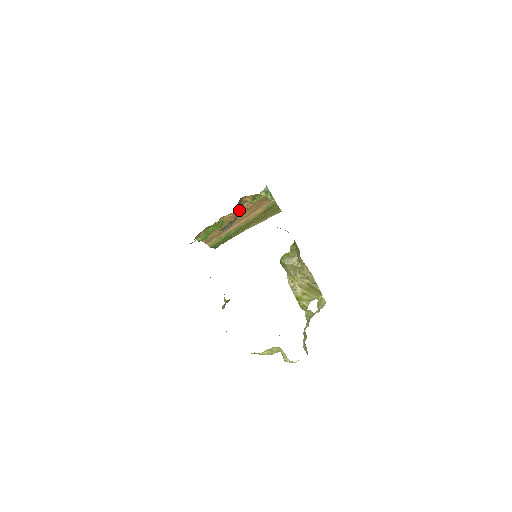
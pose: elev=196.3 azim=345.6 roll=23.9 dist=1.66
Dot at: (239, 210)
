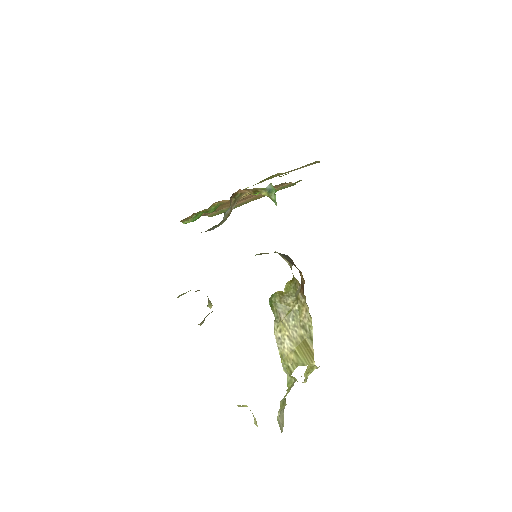
Dot at: (234, 203)
